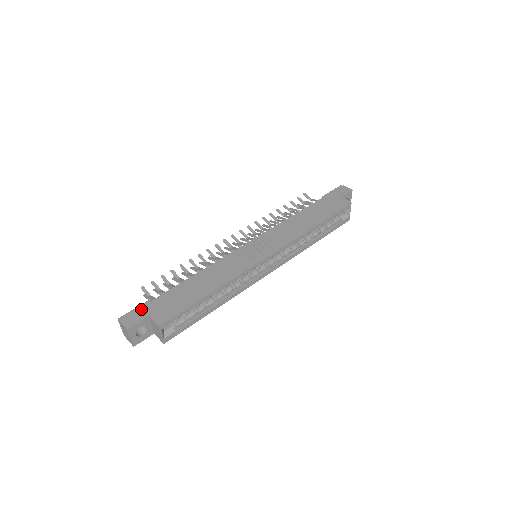
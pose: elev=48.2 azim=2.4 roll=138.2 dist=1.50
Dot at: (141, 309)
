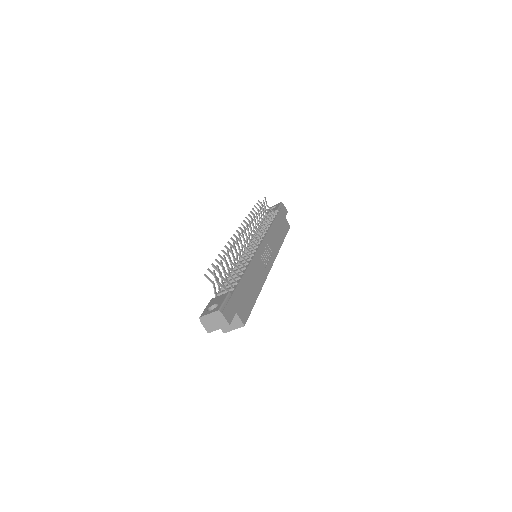
Dot at: (230, 303)
